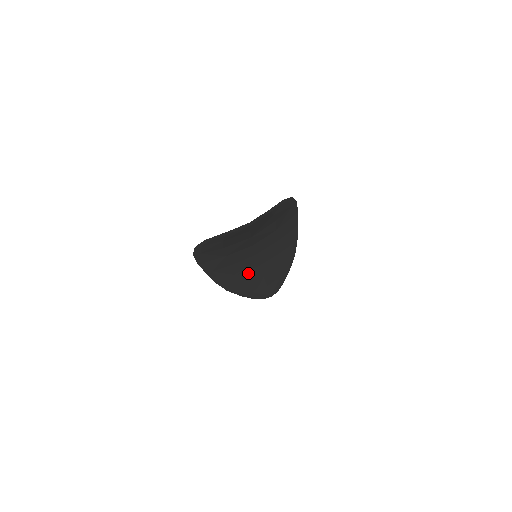
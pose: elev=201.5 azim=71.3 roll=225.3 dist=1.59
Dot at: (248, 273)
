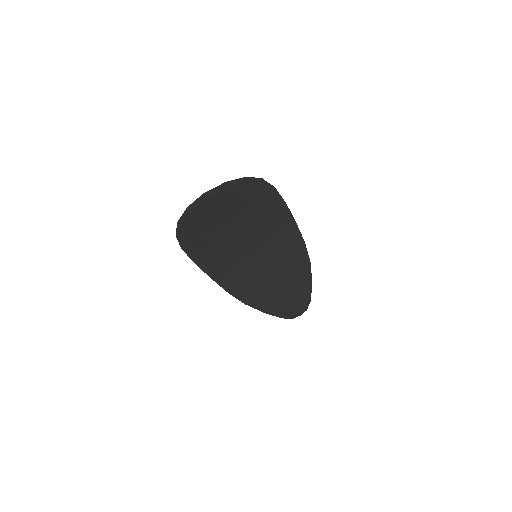
Dot at: (259, 281)
